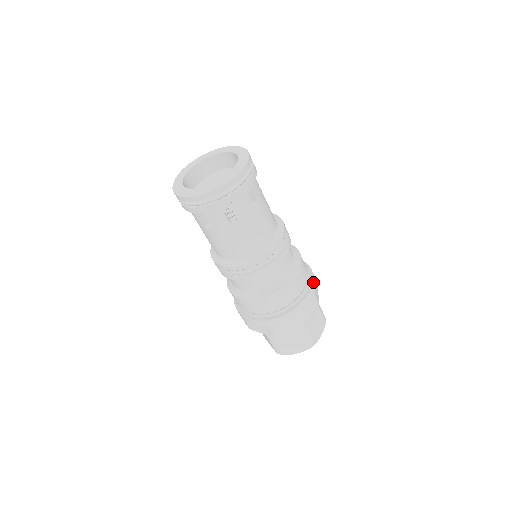
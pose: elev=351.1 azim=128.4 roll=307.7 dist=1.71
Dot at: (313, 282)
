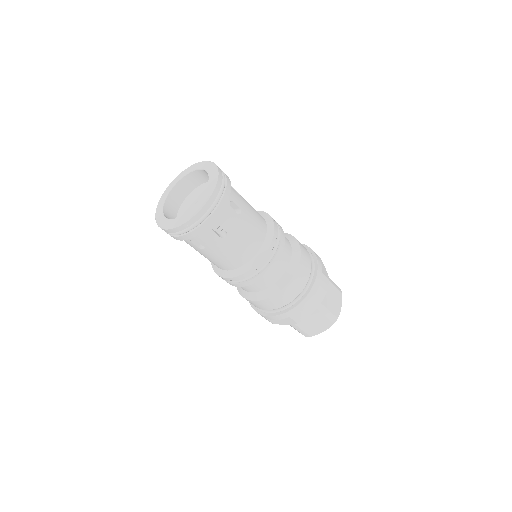
Dot at: (318, 262)
